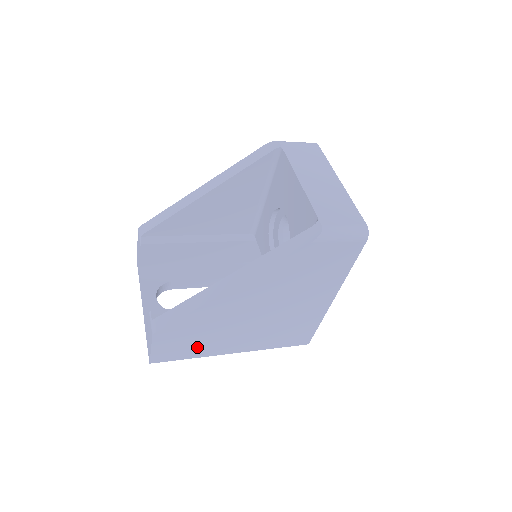
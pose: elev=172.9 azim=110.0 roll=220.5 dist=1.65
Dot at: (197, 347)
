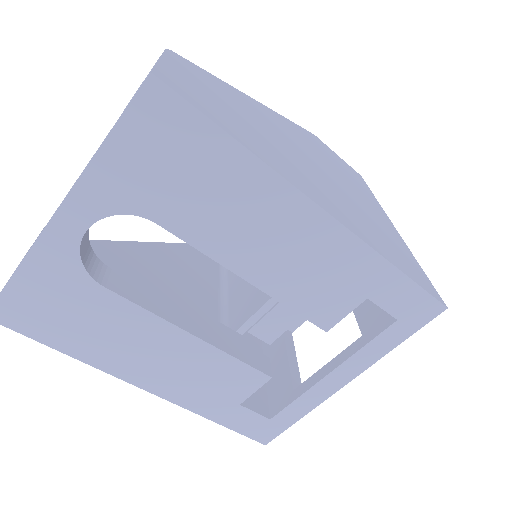
Dot at: (247, 135)
